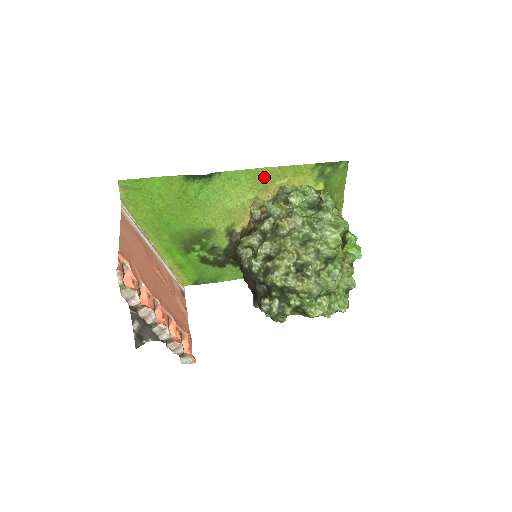
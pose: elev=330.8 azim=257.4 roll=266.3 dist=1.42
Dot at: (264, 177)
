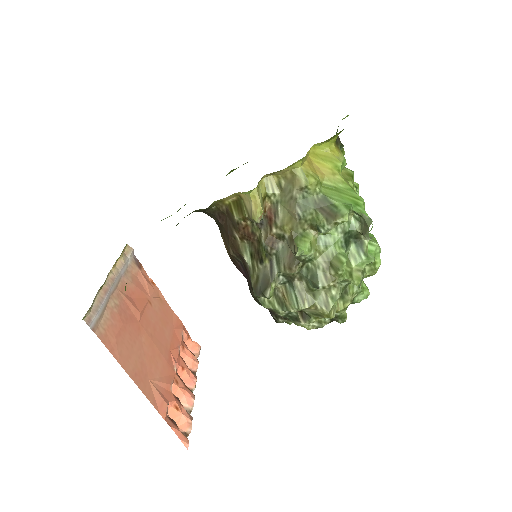
Dot at: occluded
